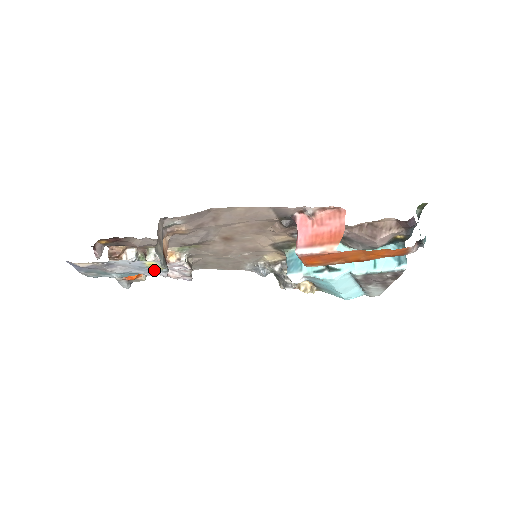
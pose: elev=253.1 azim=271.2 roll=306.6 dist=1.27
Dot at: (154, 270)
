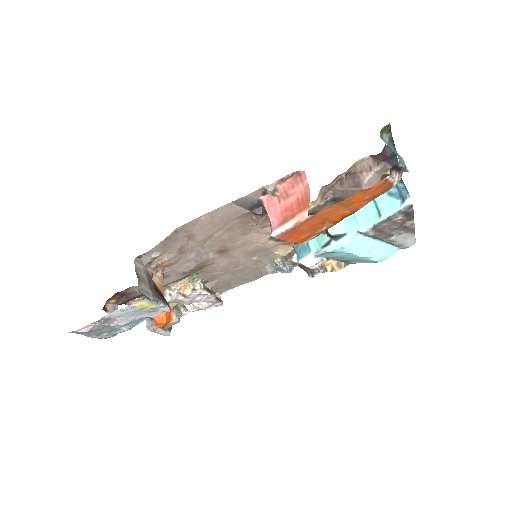
Dot at: (152, 309)
